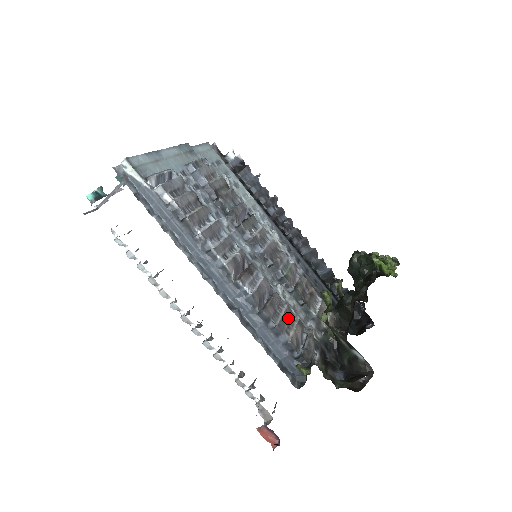
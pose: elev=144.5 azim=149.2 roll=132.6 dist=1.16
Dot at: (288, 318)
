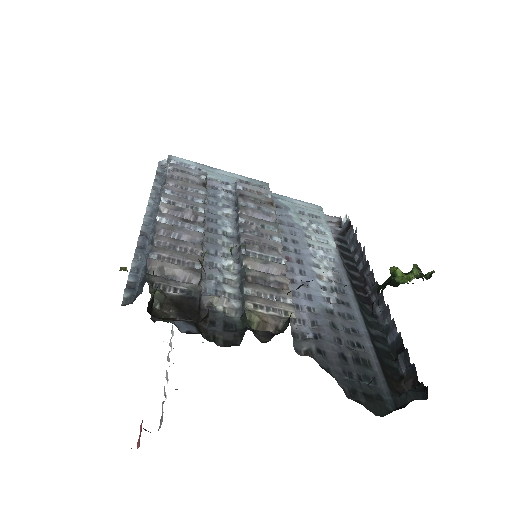
Dot at: (182, 257)
